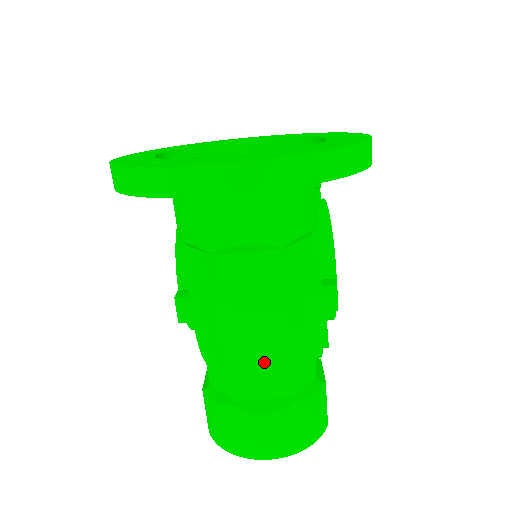
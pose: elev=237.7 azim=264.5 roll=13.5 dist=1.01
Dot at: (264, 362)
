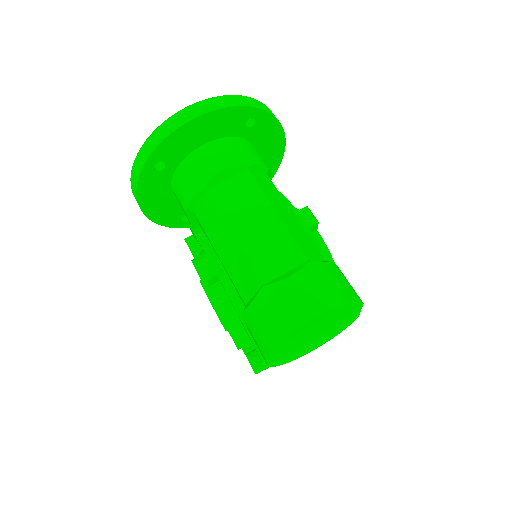
Dot at: (272, 243)
